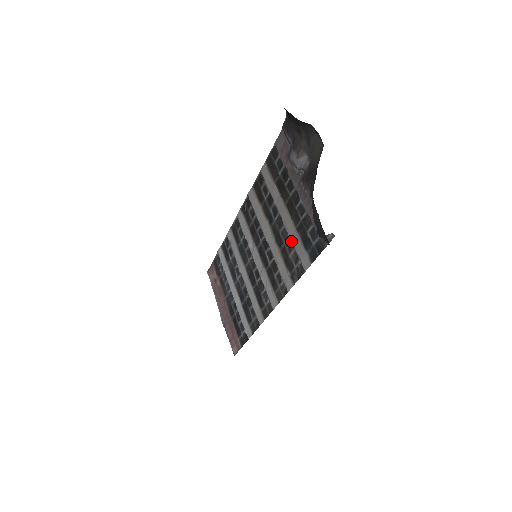
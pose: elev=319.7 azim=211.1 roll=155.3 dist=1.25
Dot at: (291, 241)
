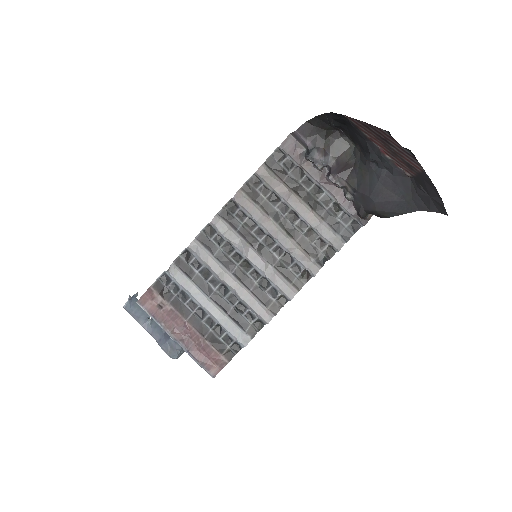
Dot at: (312, 230)
